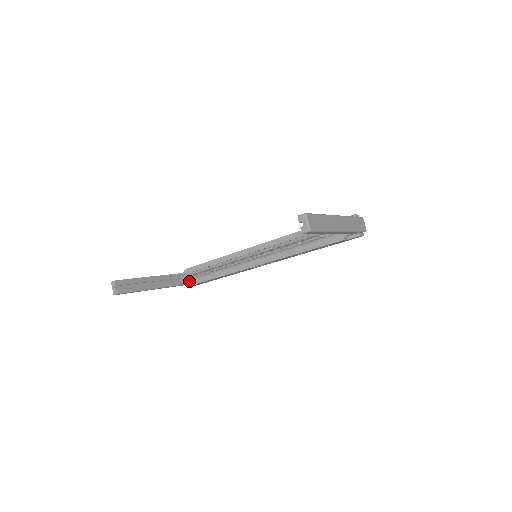
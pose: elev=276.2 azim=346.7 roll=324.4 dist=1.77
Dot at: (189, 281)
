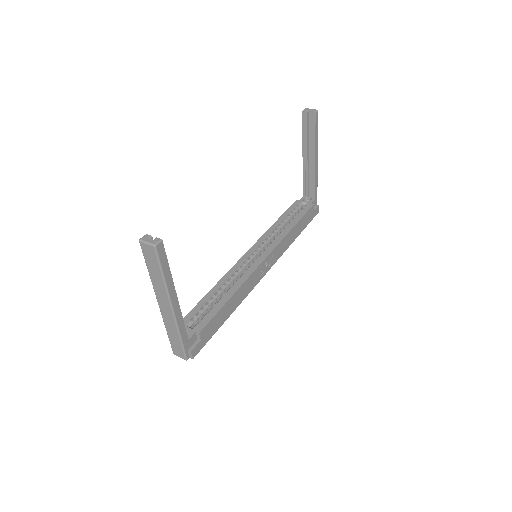
Dot at: (194, 329)
